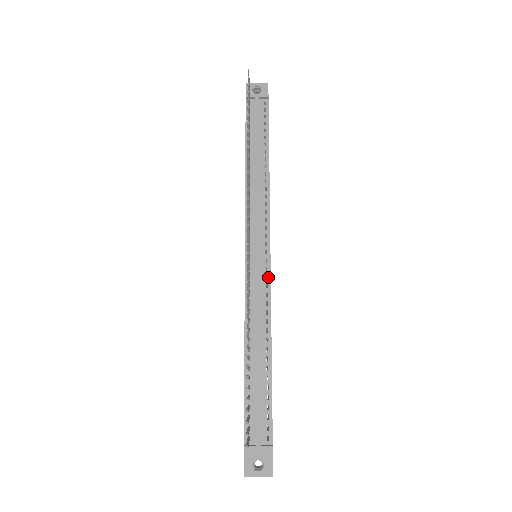
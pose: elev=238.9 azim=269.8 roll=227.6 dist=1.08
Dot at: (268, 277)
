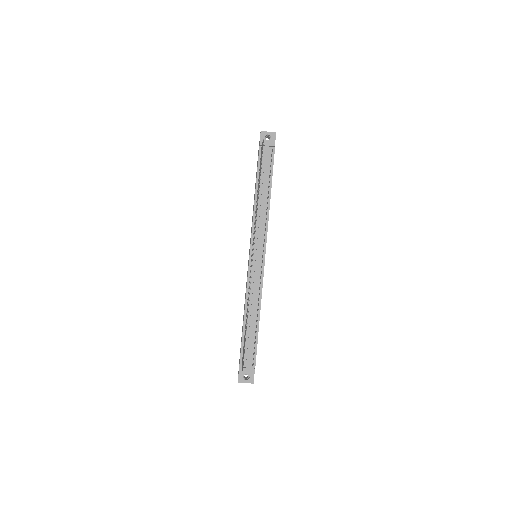
Dot at: (262, 272)
